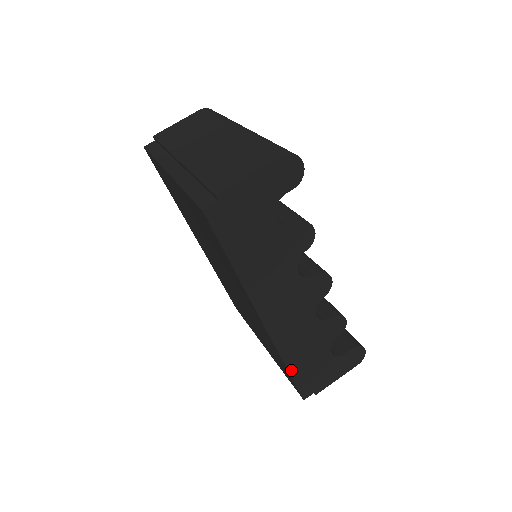
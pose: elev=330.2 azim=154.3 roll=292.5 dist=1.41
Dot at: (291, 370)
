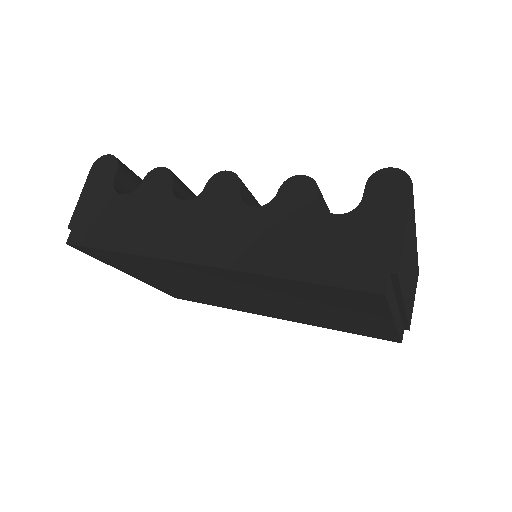
Dot at: (301, 277)
